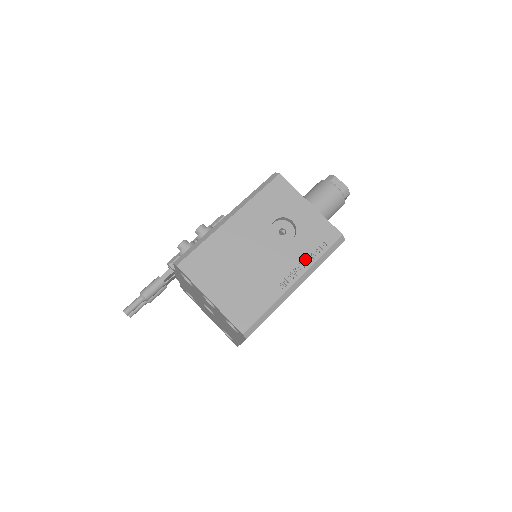
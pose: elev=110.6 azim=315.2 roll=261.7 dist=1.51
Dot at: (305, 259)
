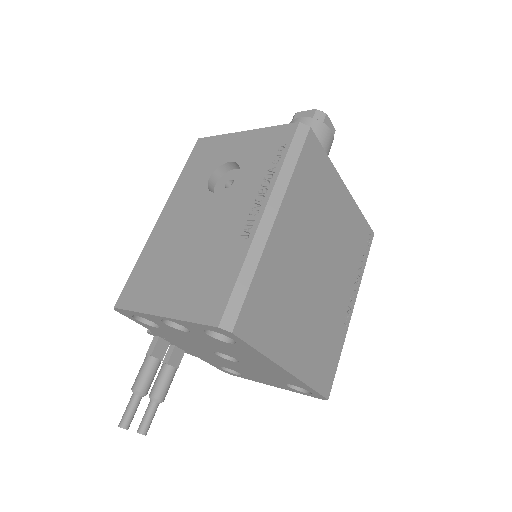
Dot at: (264, 181)
